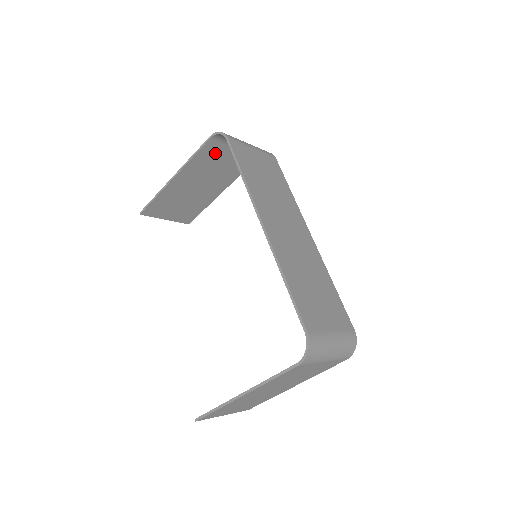
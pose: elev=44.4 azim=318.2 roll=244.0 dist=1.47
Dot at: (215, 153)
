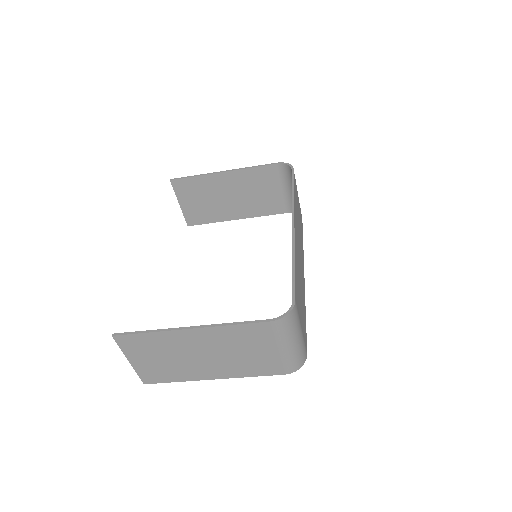
Dot at: (267, 179)
